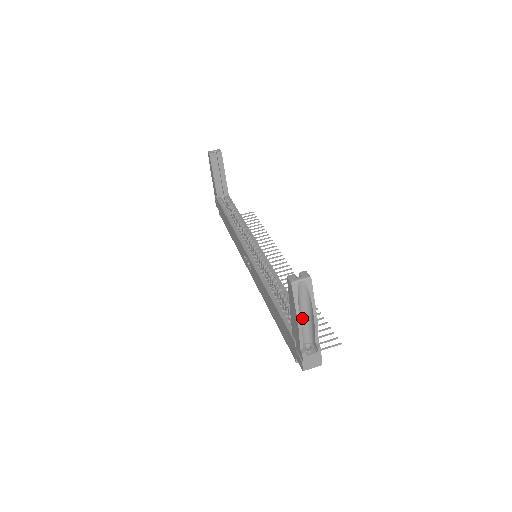
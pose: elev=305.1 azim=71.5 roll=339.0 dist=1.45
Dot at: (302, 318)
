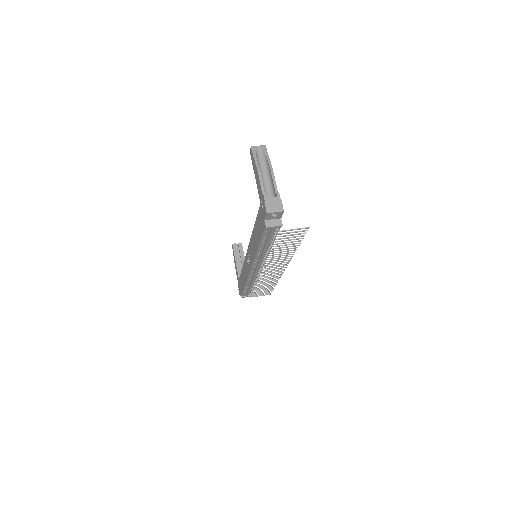
Dot at: (263, 177)
